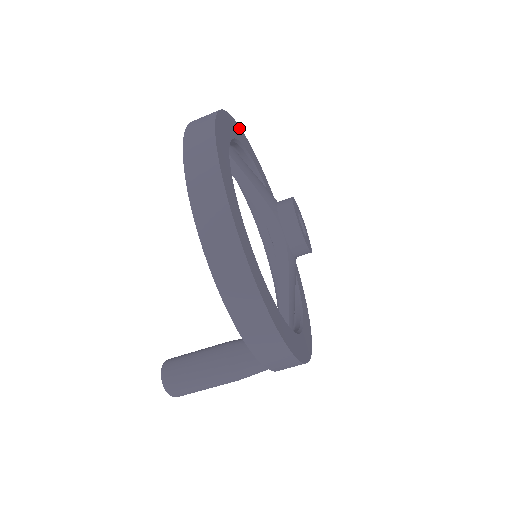
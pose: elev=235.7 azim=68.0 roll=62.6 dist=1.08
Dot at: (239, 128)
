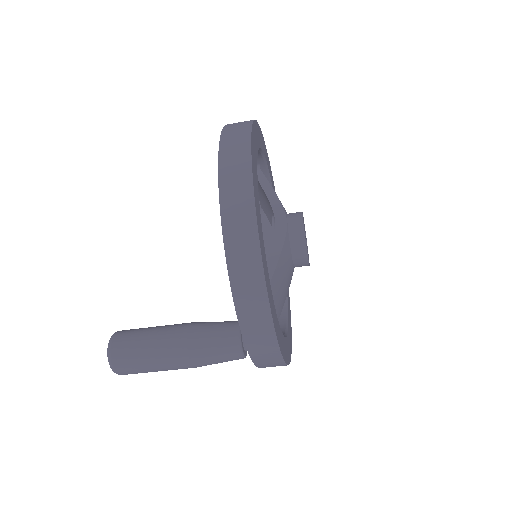
Dot at: occluded
